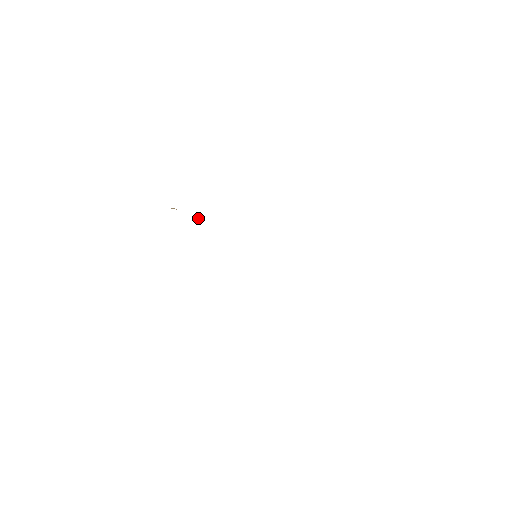
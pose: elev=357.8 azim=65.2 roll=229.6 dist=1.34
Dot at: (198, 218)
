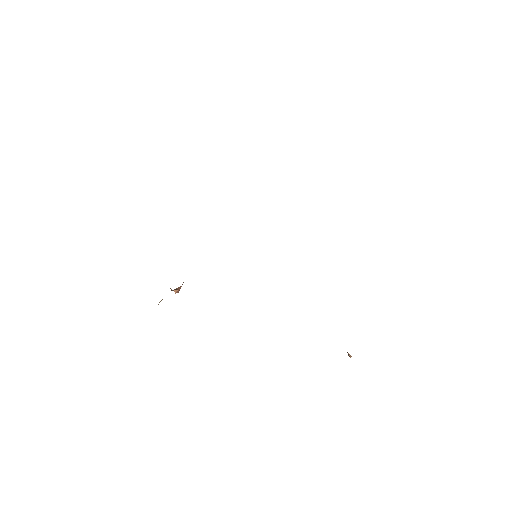
Dot at: (180, 287)
